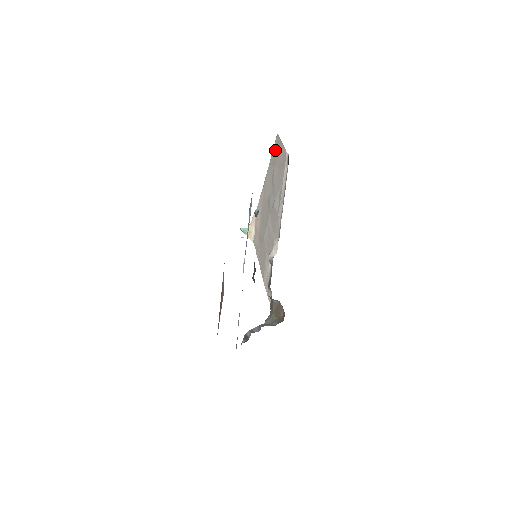
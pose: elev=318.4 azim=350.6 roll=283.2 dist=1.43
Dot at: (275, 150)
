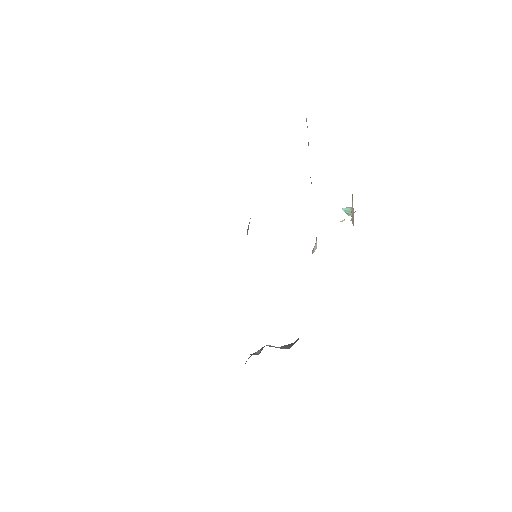
Dot at: occluded
